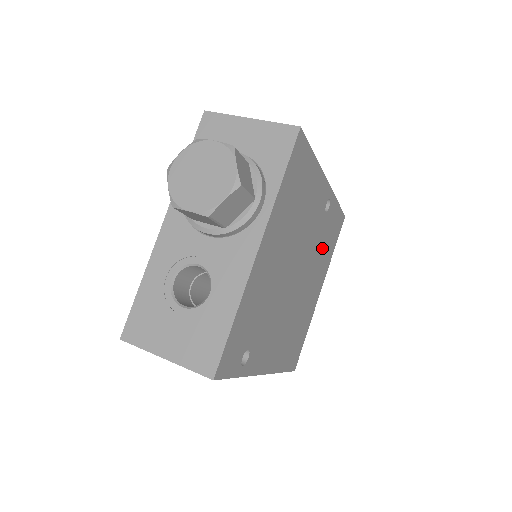
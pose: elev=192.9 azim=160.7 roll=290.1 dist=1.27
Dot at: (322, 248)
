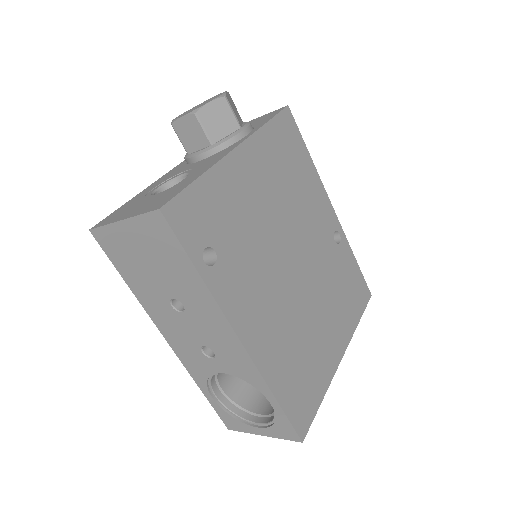
Dot at: (336, 286)
